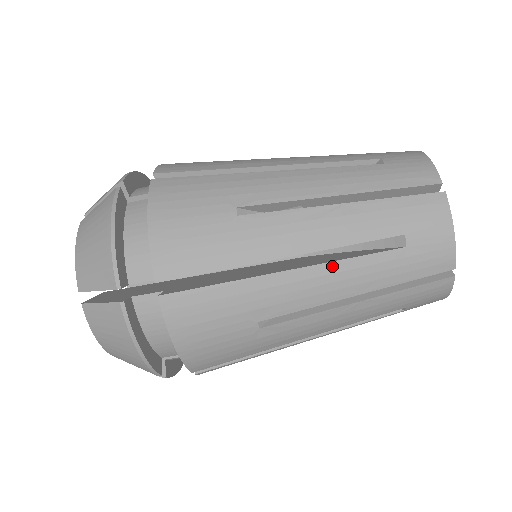
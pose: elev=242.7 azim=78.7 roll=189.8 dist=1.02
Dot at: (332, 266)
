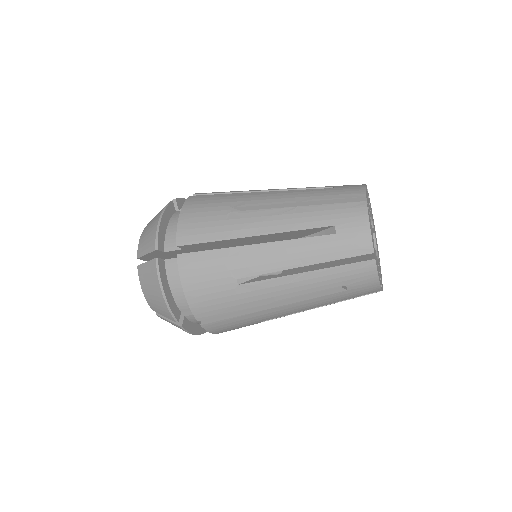
Dot at: (301, 303)
